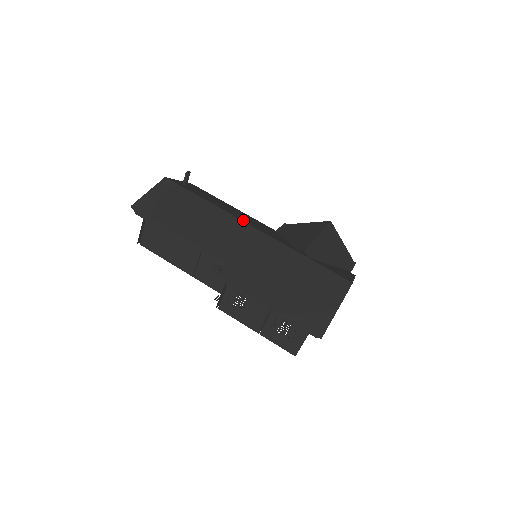
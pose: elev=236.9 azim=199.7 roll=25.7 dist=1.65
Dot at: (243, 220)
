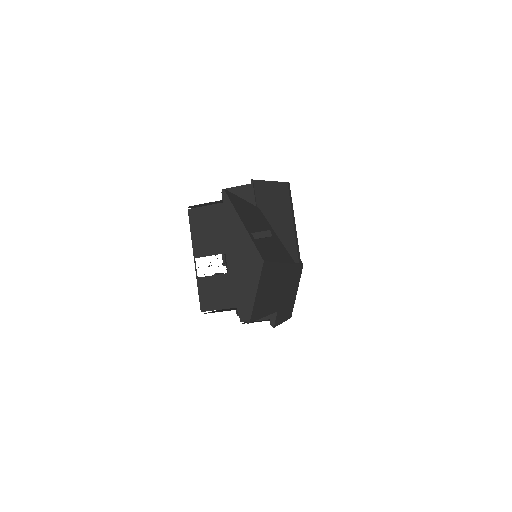
Dot at: (283, 259)
